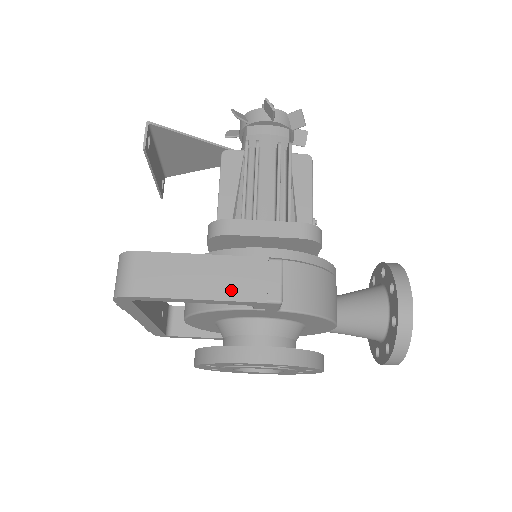
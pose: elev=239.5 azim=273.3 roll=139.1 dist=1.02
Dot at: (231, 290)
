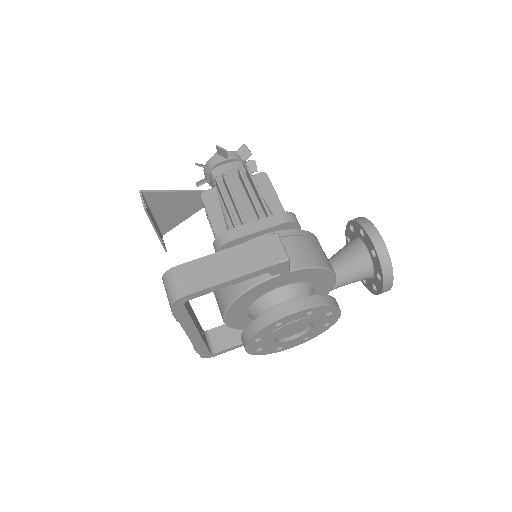
Dot at: (251, 265)
